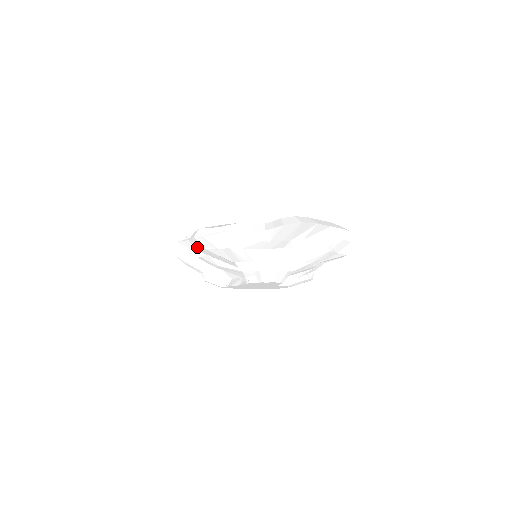
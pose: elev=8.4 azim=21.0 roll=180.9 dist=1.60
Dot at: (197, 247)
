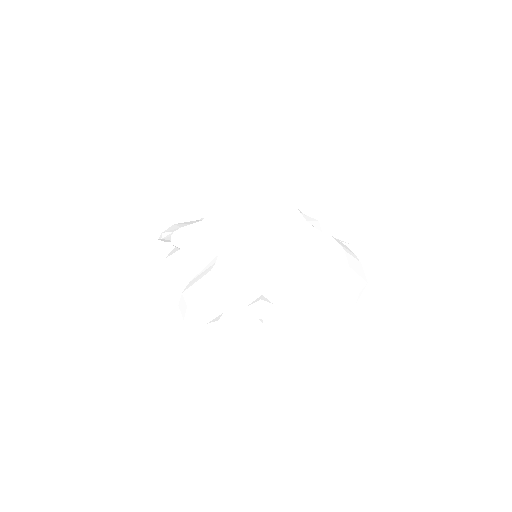
Dot at: occluded
